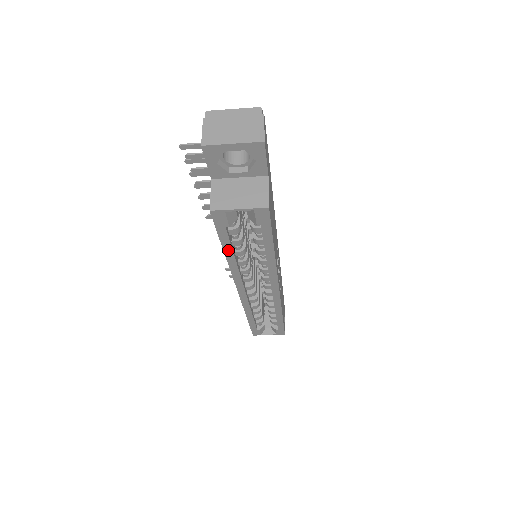
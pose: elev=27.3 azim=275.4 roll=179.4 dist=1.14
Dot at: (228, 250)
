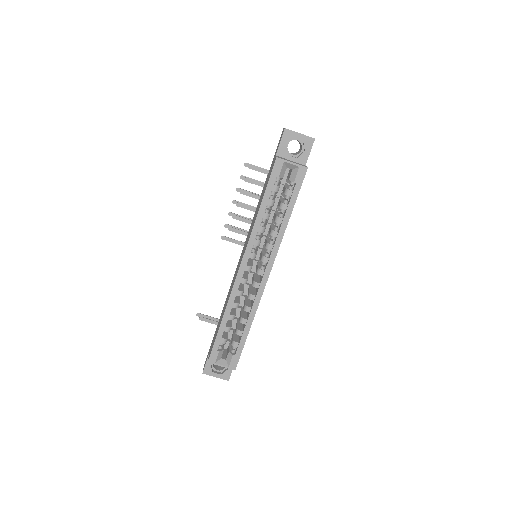
Dot at: (264, 204)
